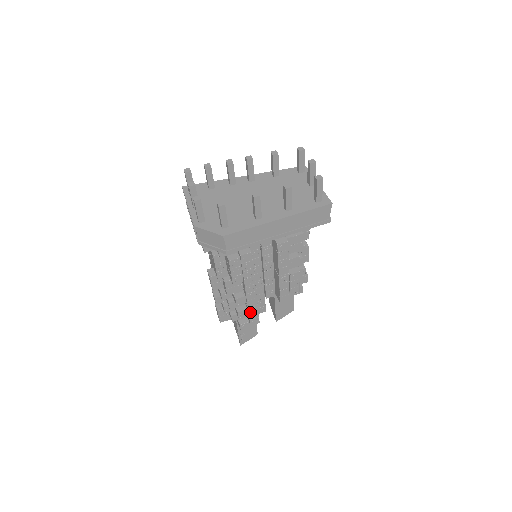
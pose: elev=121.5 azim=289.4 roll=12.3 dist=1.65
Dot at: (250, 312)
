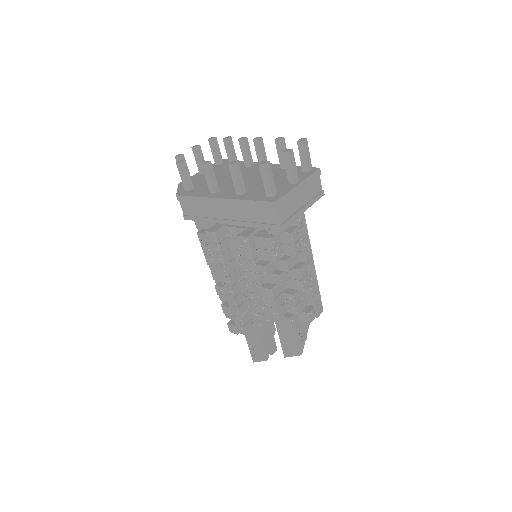
Dot at: (233, 313)
